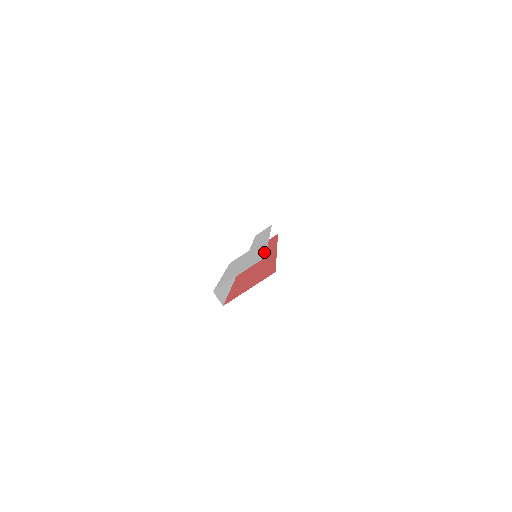
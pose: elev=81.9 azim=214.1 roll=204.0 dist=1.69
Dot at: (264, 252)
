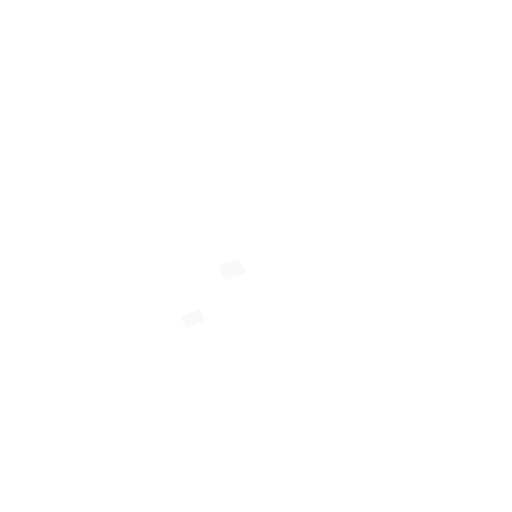
Dot at: occluded
